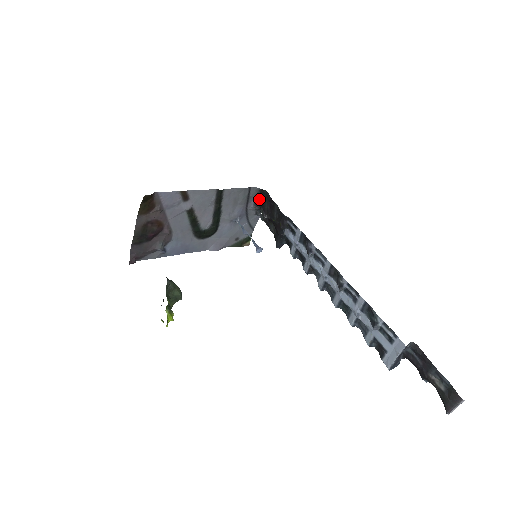
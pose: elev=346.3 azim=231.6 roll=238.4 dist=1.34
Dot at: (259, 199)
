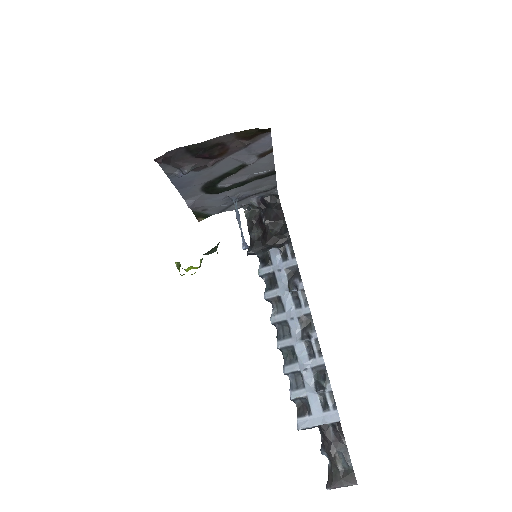
Dot at: (264, 199)
